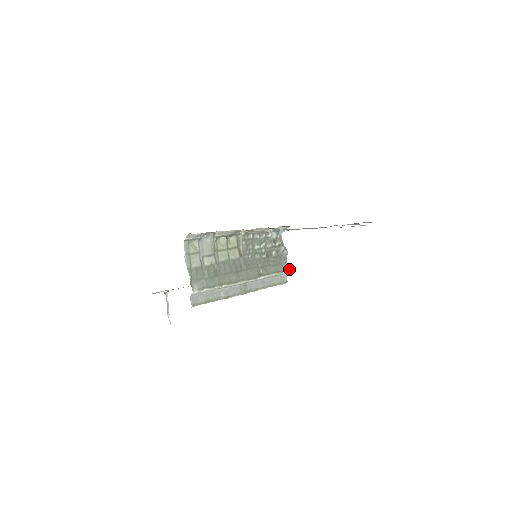
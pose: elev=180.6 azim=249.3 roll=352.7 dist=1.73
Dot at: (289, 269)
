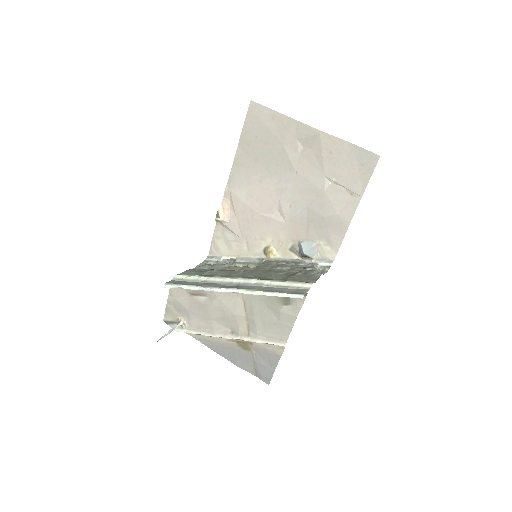
Dot at: occluded
